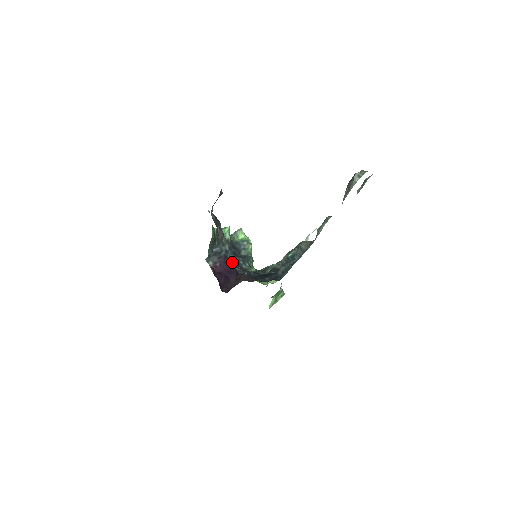
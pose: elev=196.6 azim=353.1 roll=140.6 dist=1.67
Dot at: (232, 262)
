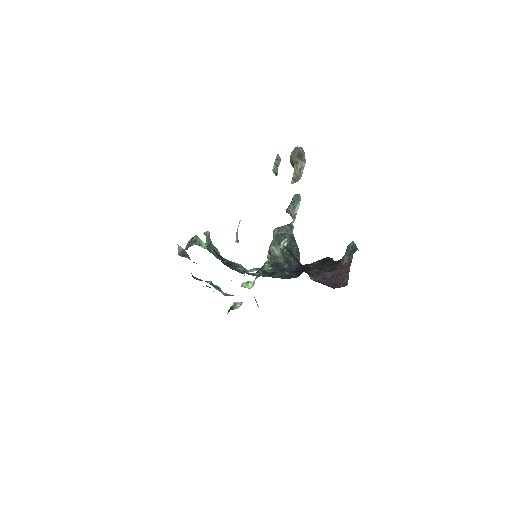
Dot at: occluded
